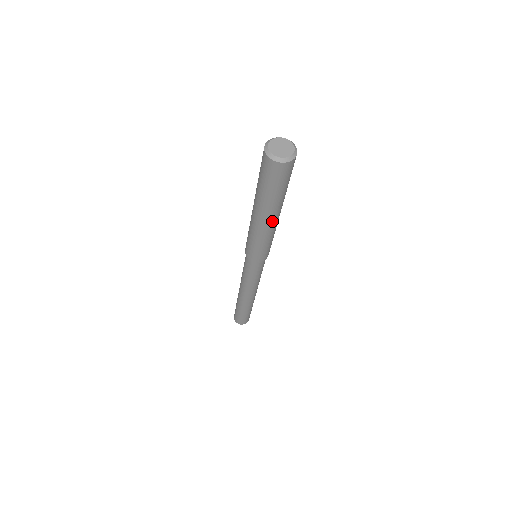
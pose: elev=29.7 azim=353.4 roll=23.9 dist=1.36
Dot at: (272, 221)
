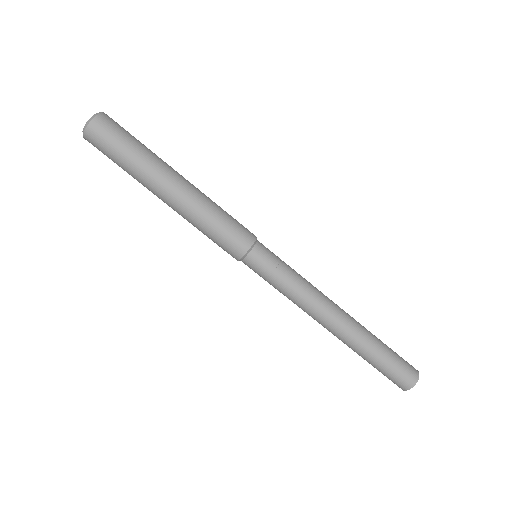
Dot at: (184, 179)
